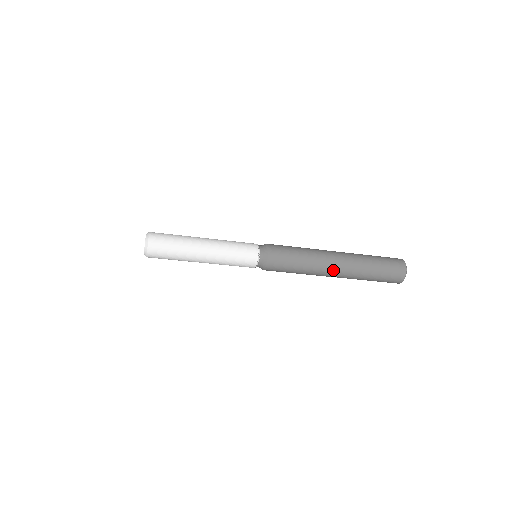
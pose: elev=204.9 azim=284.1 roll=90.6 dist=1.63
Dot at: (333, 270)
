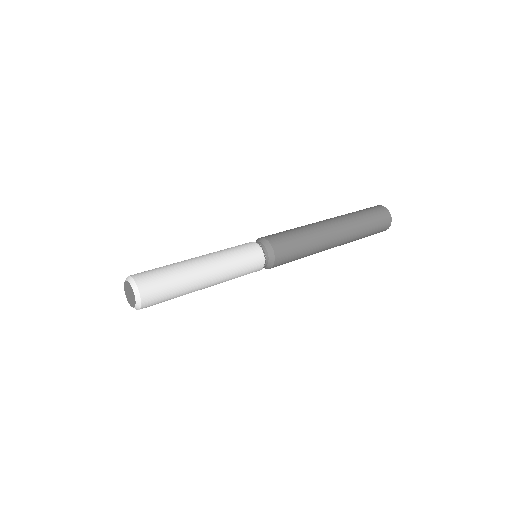
Dot at: occluded
